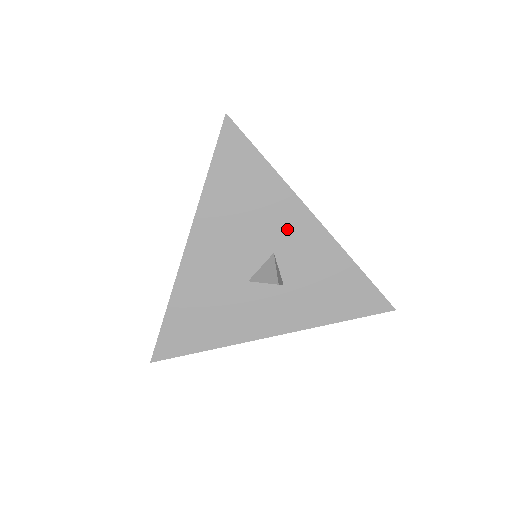
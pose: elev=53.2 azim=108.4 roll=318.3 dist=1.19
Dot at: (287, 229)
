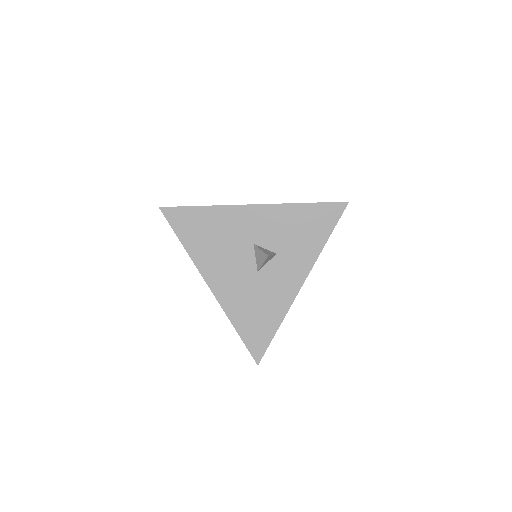
Dot at: (246, 226)
